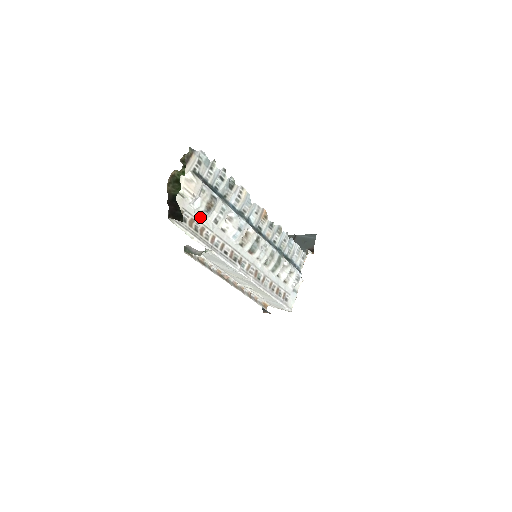
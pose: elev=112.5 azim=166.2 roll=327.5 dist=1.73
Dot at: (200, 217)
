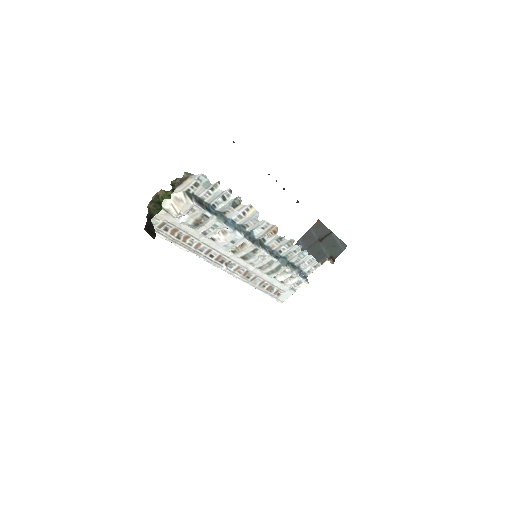
Dot at: (186, 228)
